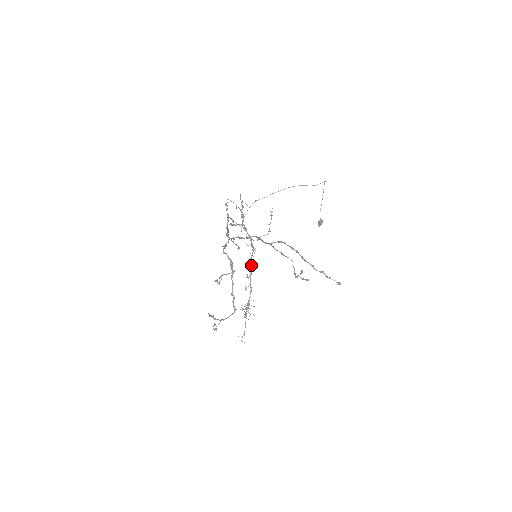
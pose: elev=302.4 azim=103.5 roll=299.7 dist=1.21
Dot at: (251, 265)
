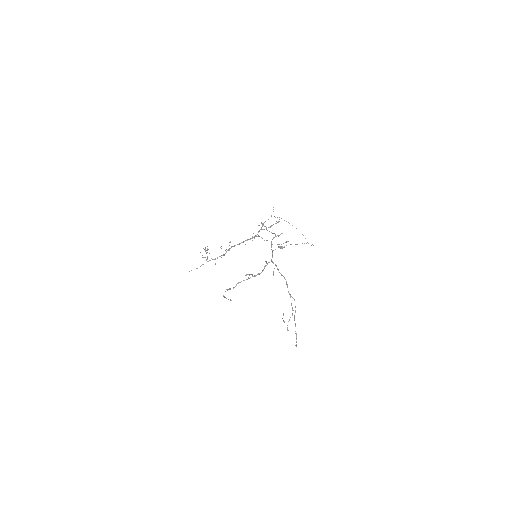
Dot at: occluded
